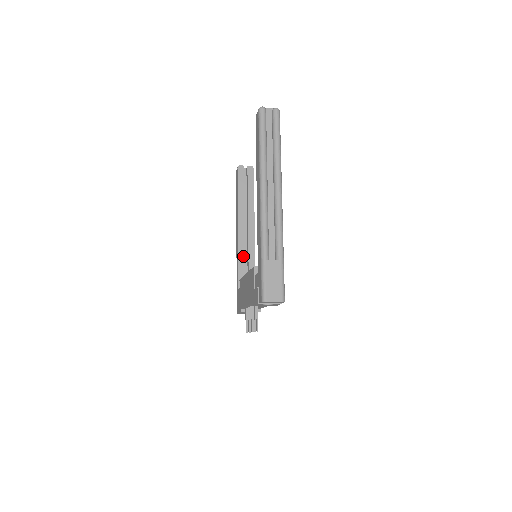
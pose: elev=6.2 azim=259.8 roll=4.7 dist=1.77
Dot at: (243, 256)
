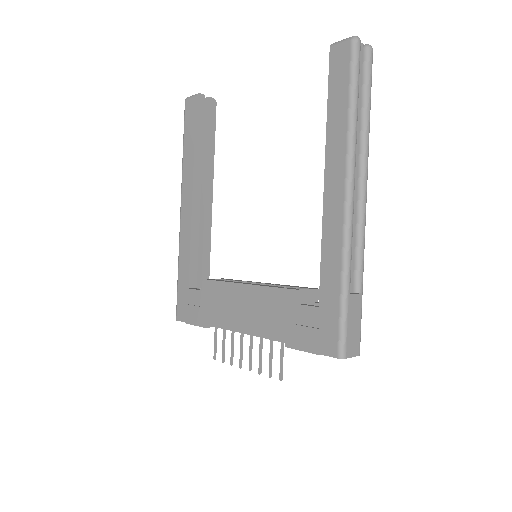
Dot at: (197, 238)
